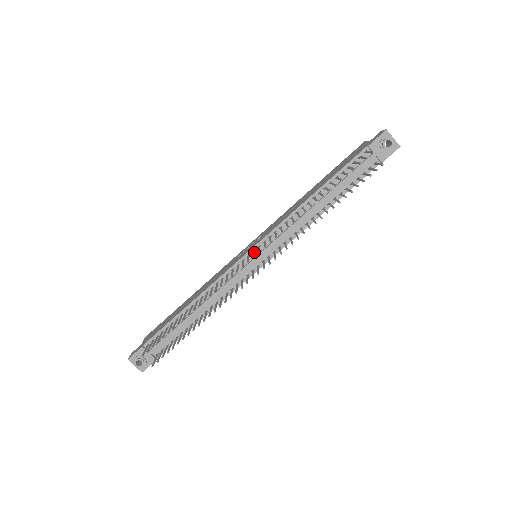
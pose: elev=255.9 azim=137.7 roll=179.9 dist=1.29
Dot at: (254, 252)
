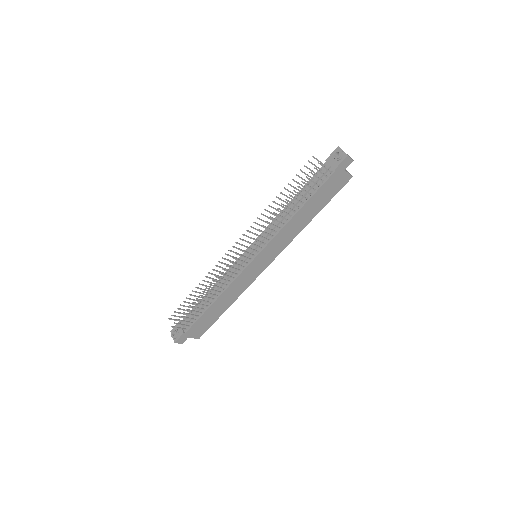
Dot at: (247, 246)
